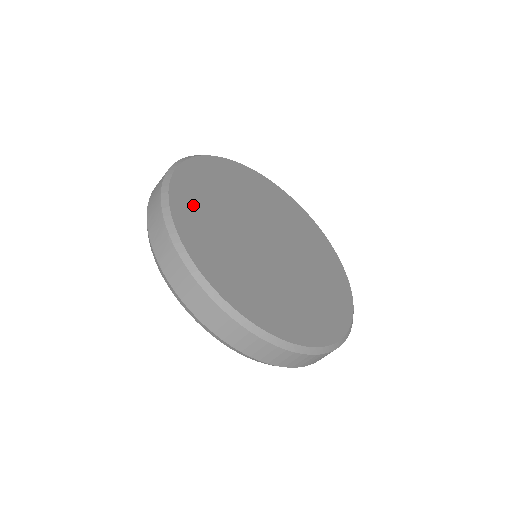
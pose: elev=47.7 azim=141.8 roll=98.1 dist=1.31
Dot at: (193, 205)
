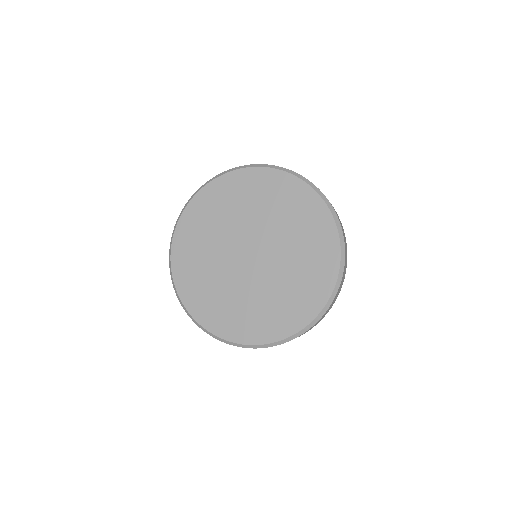
Dot at: (188, 270)
